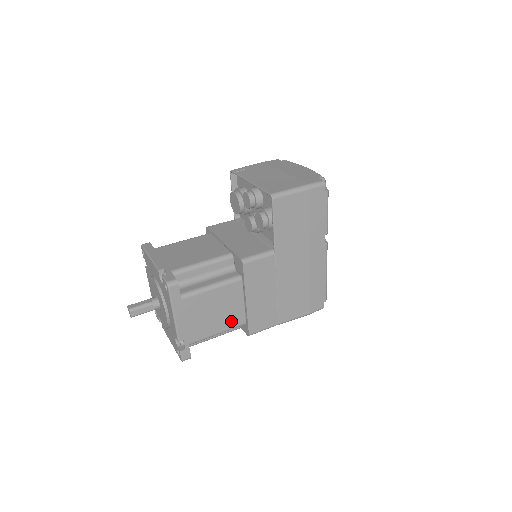
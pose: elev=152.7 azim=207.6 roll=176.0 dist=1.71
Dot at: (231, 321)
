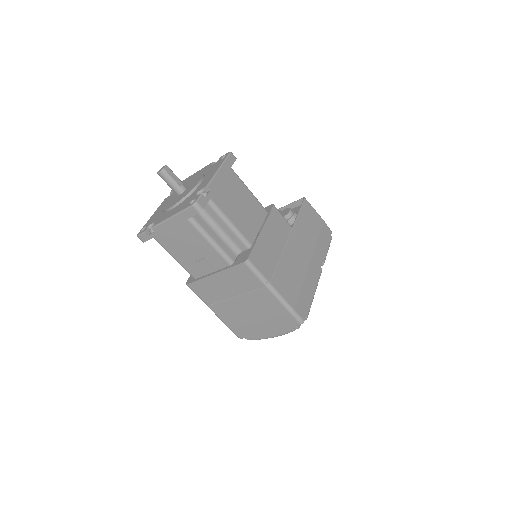
Dot at: (245, 228)
